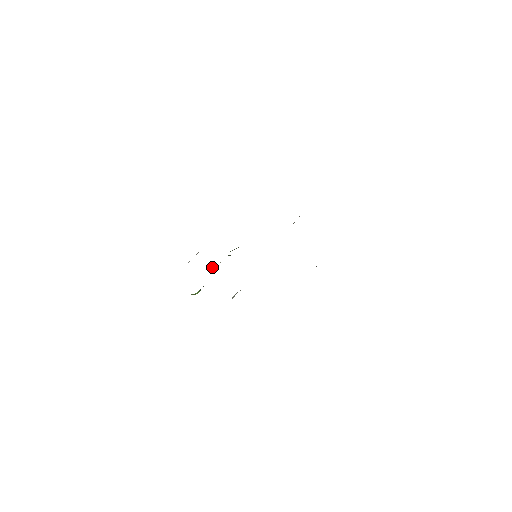
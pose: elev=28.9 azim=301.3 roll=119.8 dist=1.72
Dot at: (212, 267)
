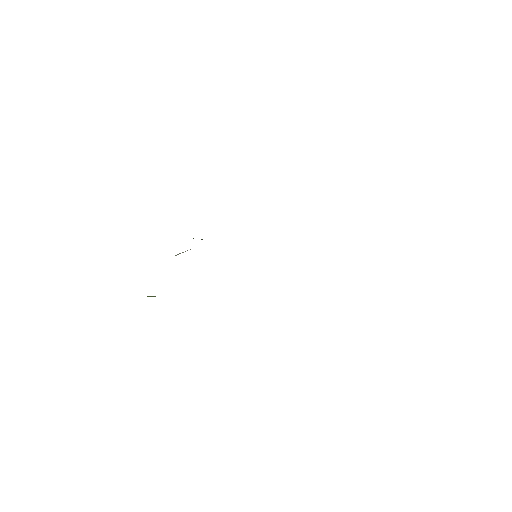
Dot at: (178, 254)
